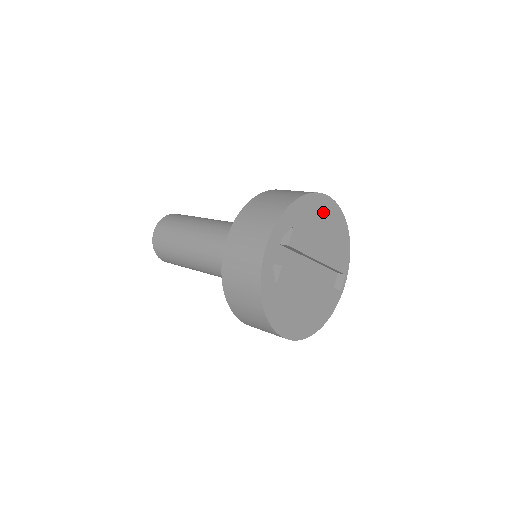
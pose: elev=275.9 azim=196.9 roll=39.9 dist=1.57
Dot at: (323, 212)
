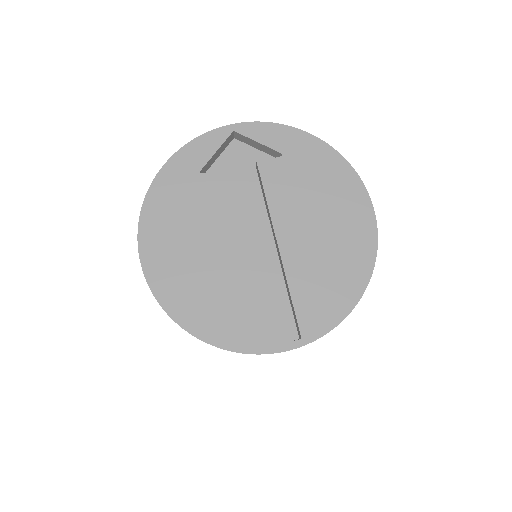
Dot at: (343, 203)
